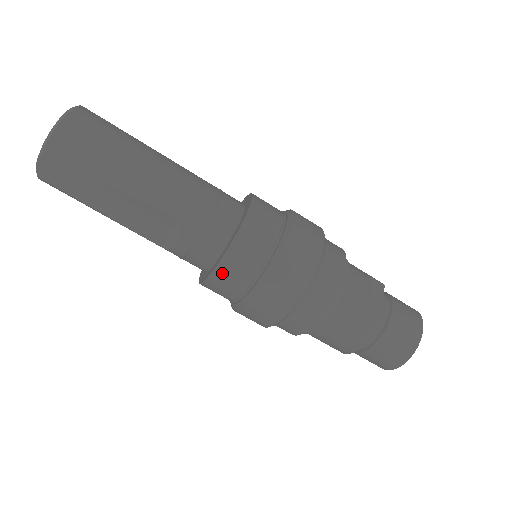
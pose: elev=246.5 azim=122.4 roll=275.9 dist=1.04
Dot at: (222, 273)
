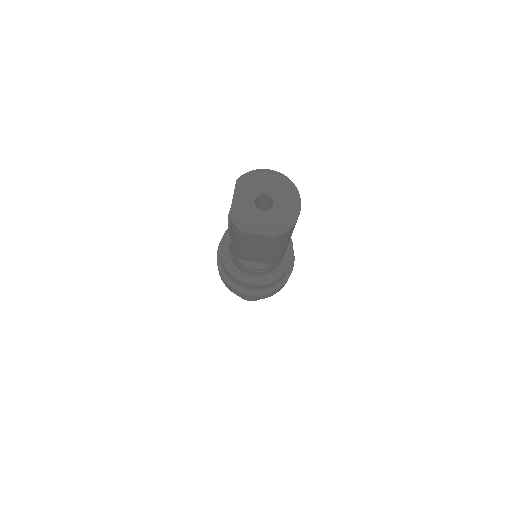
Dot at: (258, 286)
